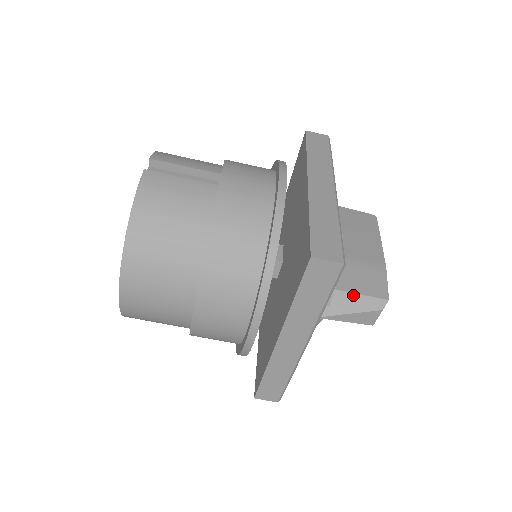
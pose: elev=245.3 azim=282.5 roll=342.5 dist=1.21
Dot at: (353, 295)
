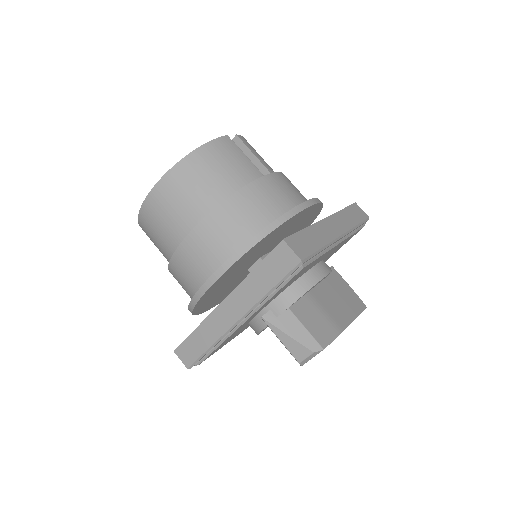
Dot at: (300, 324)
